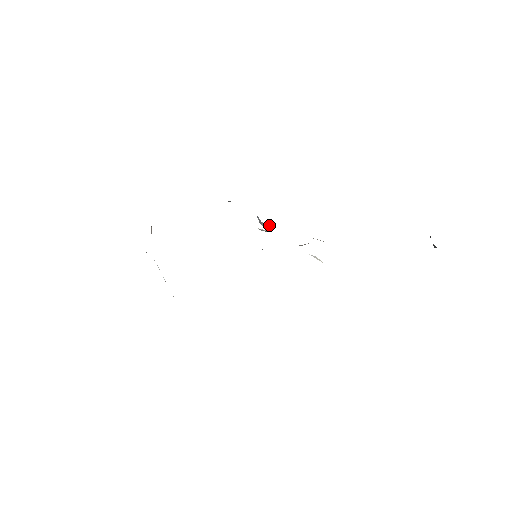
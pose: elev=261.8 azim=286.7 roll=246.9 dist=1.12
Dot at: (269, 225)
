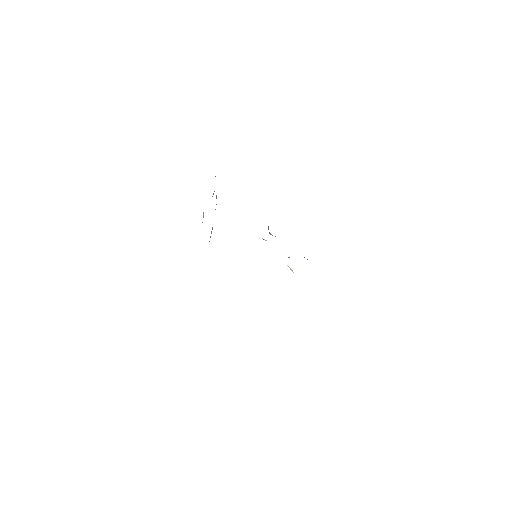
Dot at: occluded
